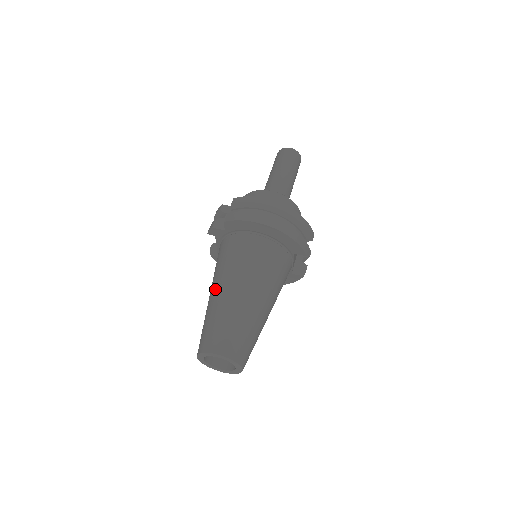
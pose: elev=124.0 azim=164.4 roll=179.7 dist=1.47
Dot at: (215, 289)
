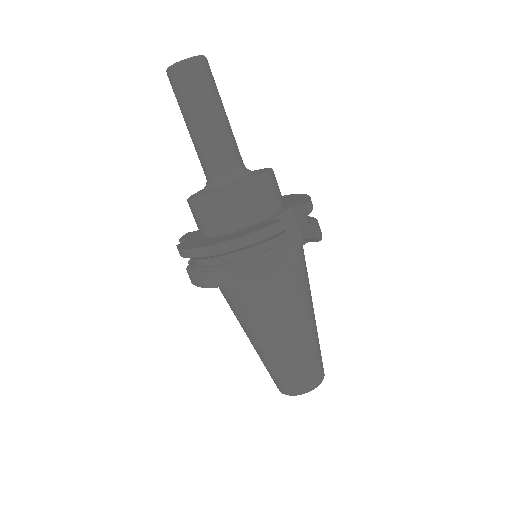
Dot at: occluded
